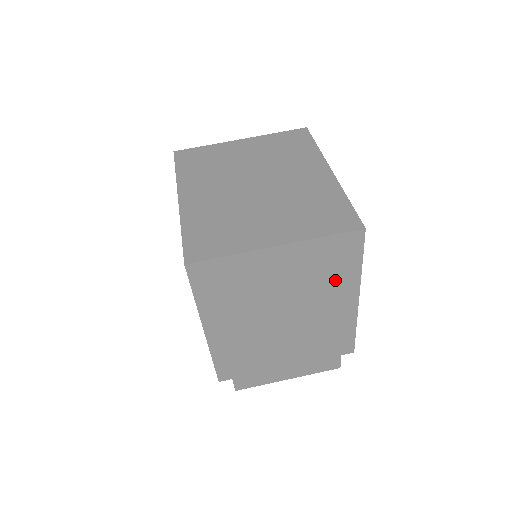
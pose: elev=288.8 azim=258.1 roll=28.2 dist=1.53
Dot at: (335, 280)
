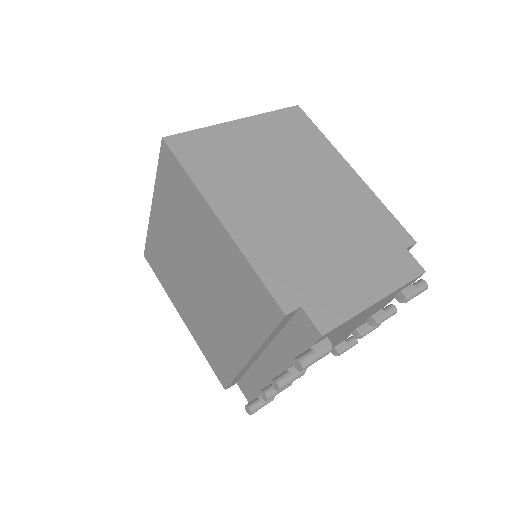
Dot at: (313, 150)
